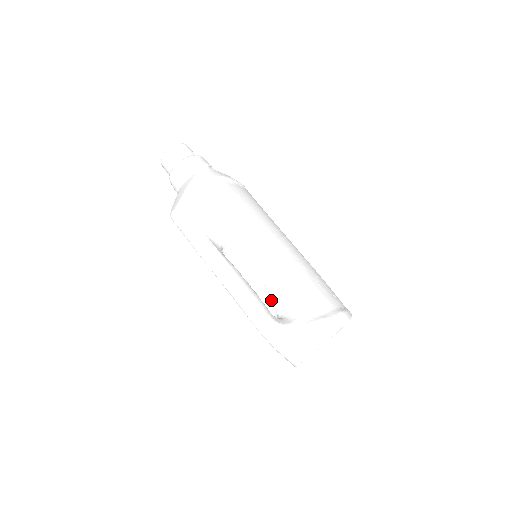
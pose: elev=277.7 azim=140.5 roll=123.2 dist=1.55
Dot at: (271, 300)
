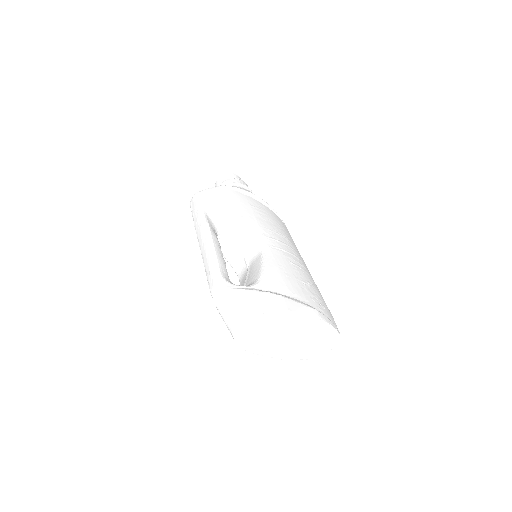
Dot at: occluded
